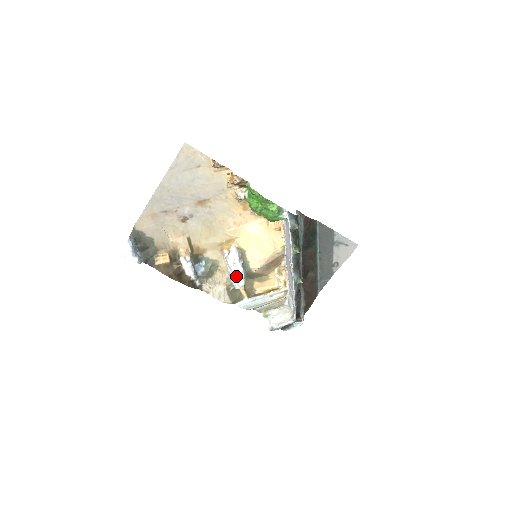
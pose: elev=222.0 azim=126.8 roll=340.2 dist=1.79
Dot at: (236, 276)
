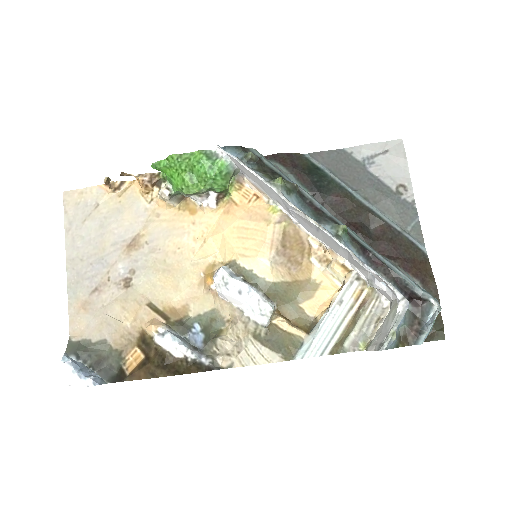
Dot at: (246, 302)
